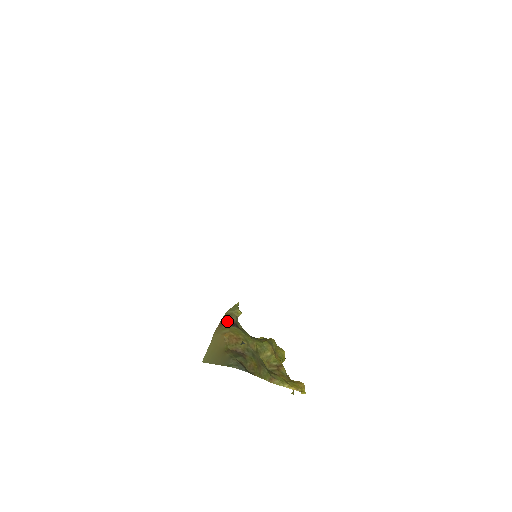
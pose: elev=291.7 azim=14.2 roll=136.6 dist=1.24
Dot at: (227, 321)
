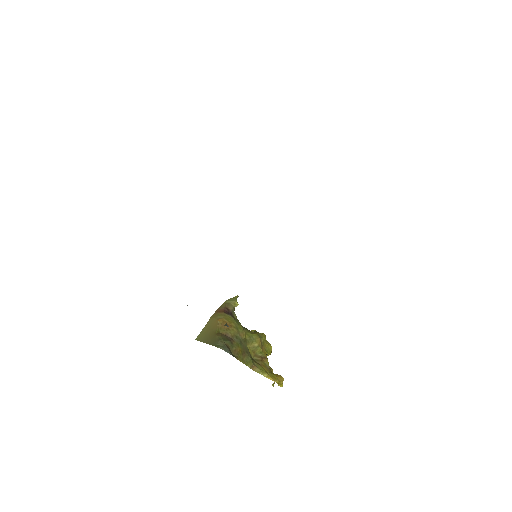
Dot at: (224, 309)
